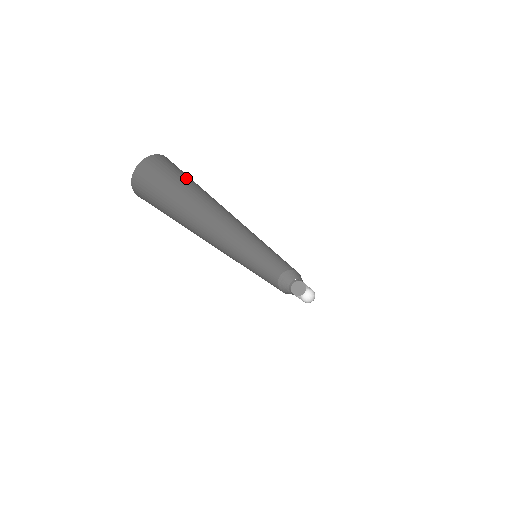
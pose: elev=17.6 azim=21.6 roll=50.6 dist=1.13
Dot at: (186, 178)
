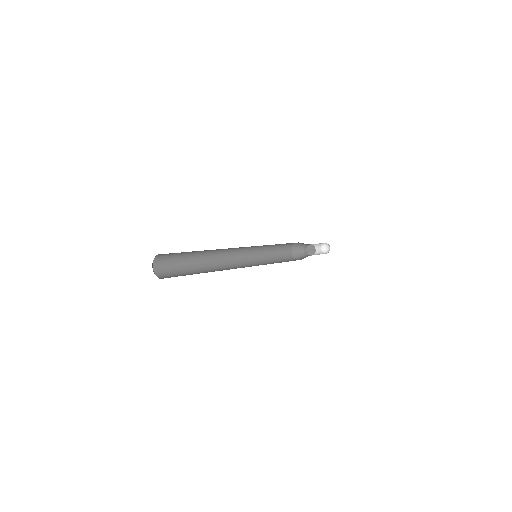
Dot at: occluded
